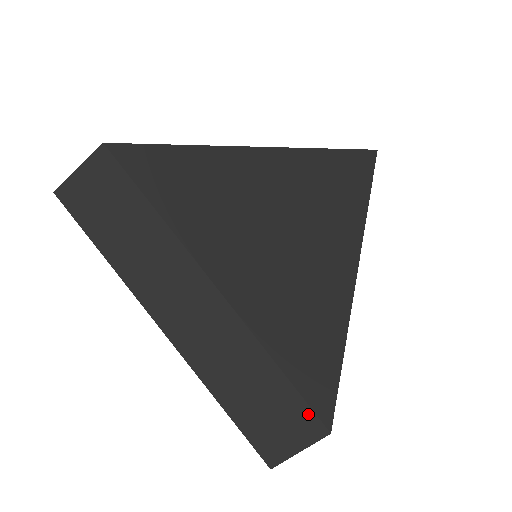
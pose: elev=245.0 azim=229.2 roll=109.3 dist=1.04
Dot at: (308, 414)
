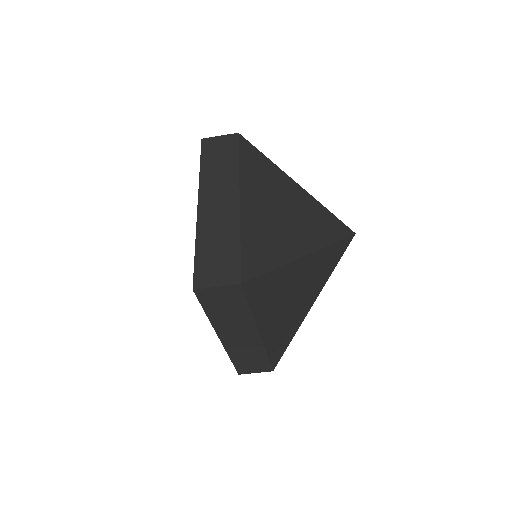
Dot at: (268, 367)
